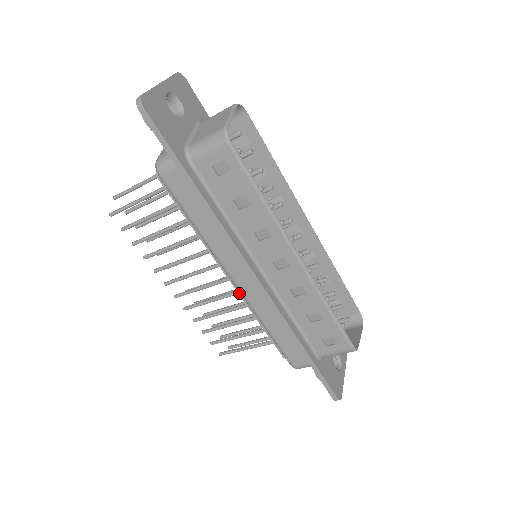
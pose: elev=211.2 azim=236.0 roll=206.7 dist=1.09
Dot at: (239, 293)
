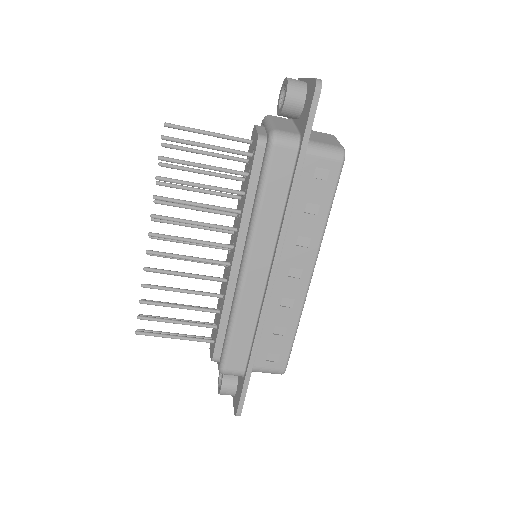
Dot at: (230, 280)
